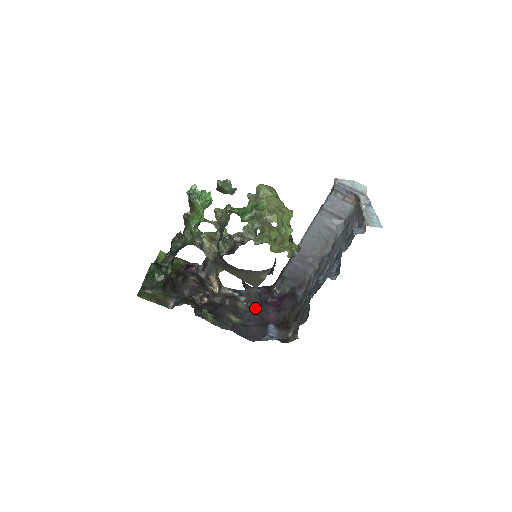
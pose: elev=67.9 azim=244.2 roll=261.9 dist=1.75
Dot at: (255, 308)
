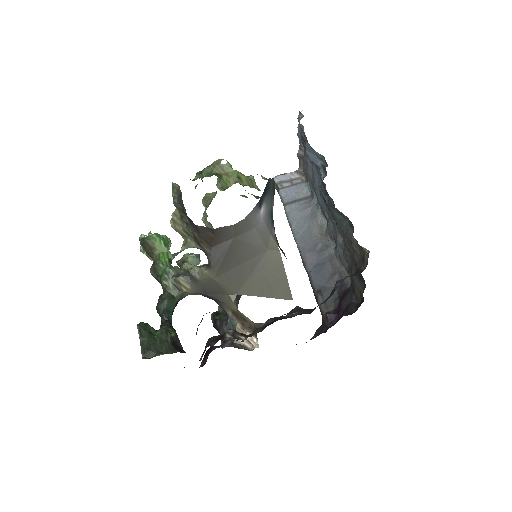
Dot at: occluded
